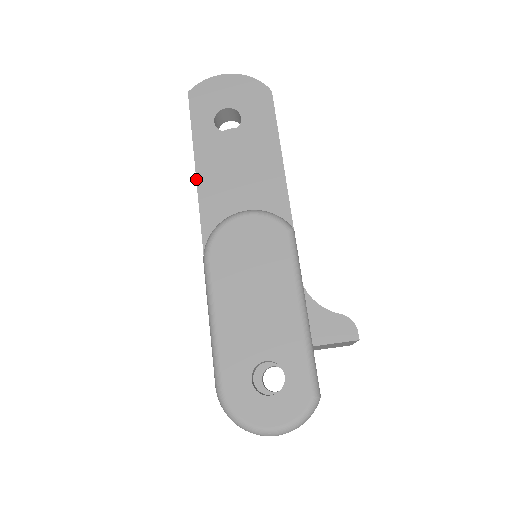
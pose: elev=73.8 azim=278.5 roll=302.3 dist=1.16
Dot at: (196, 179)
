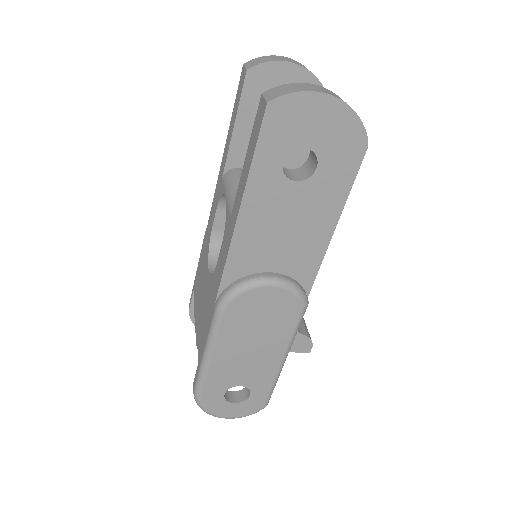
Dot at: (235, 225)
